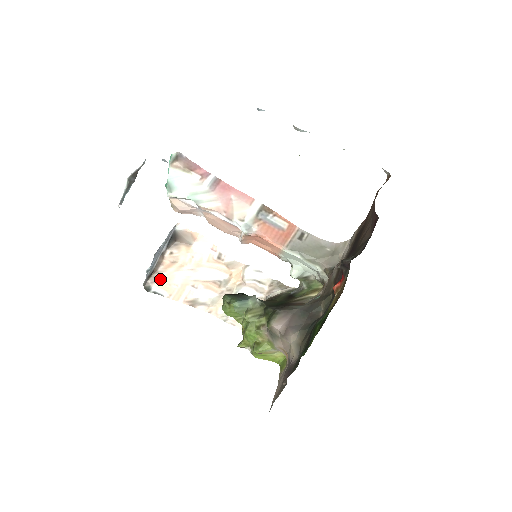
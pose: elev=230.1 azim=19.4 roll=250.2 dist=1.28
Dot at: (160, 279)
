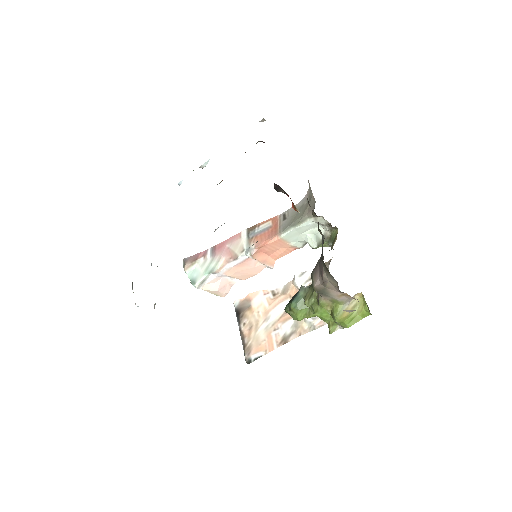
Dot at: (251, 347)
